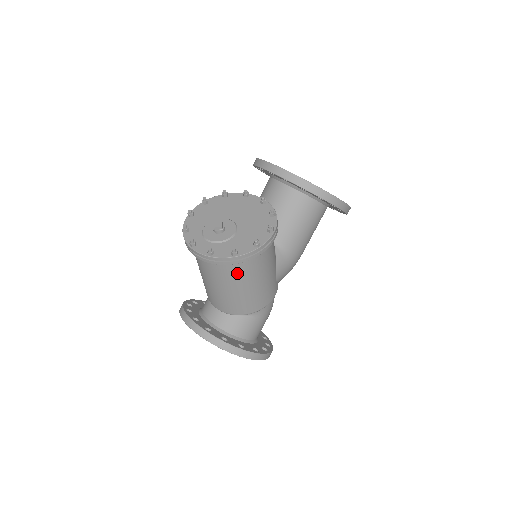
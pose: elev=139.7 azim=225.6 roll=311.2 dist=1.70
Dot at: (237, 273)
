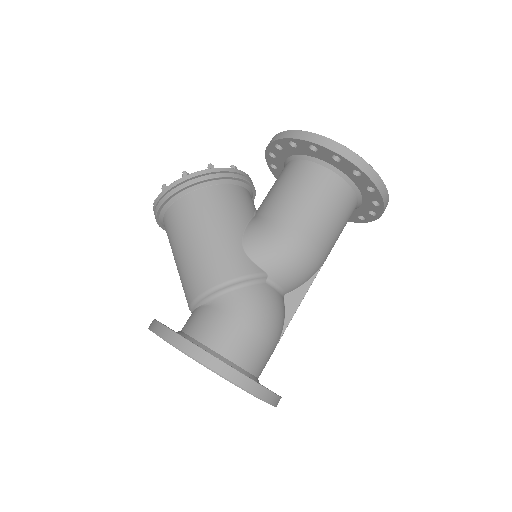
Dot at: (176, 222)
